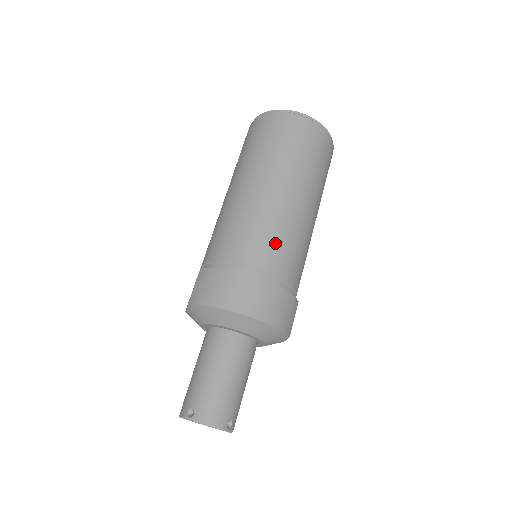
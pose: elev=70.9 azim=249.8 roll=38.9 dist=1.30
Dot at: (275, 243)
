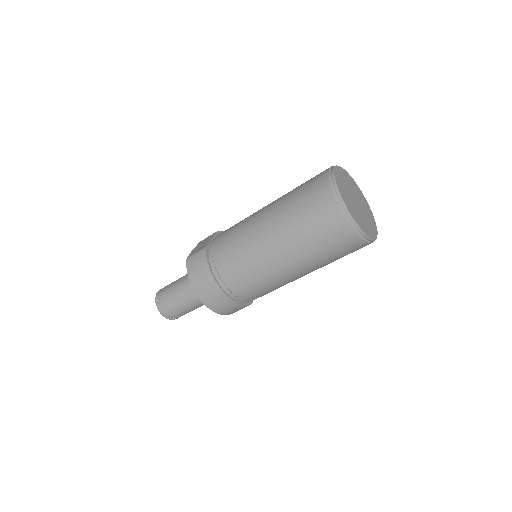
Dot at: (248, 282)
